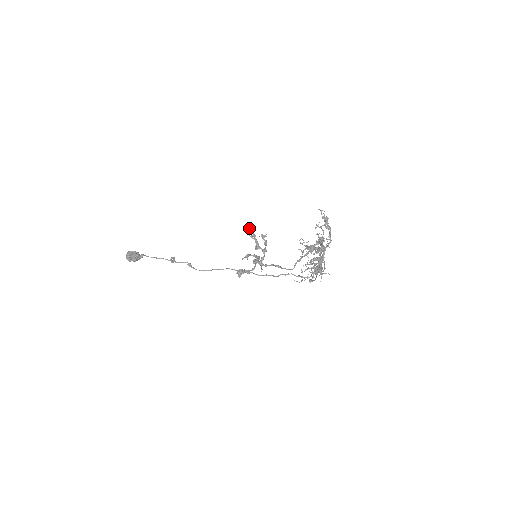
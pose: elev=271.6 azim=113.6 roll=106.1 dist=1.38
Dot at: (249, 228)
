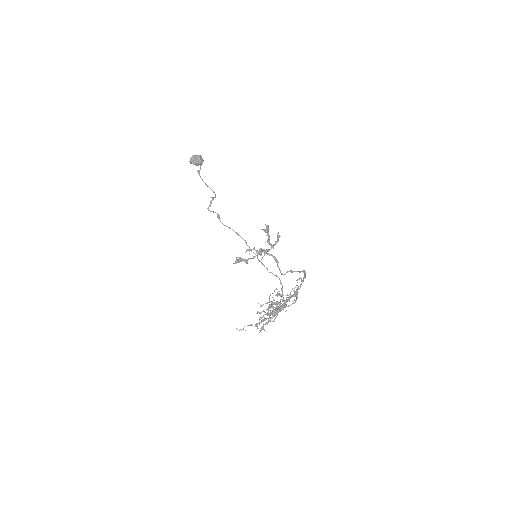
Dot at: (266, 229)
